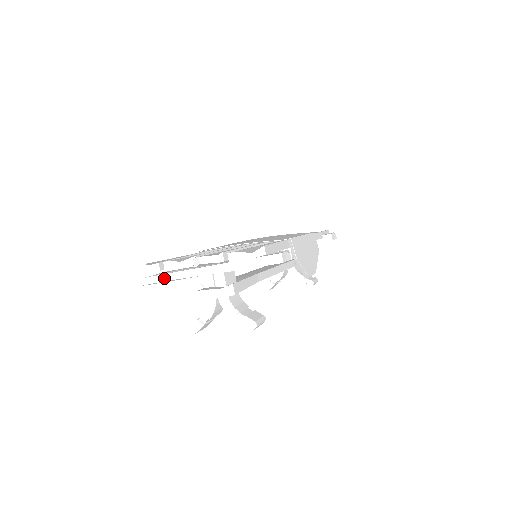
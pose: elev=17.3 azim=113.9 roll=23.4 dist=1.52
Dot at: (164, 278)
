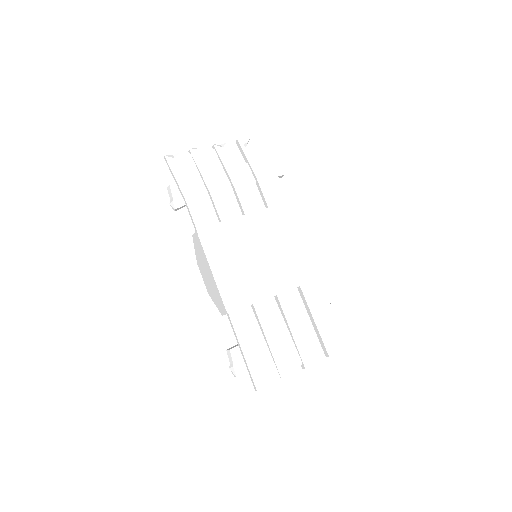
Dot at: occluded
